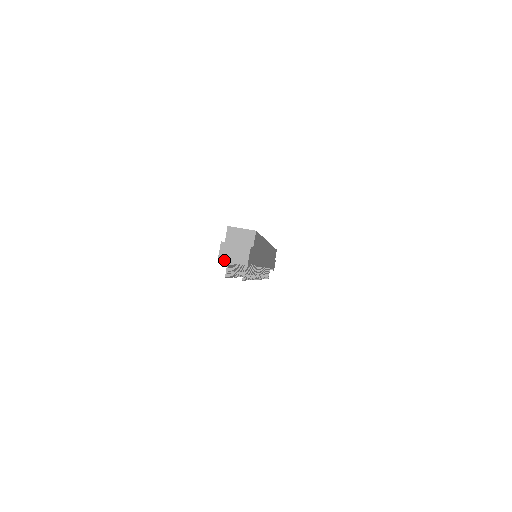
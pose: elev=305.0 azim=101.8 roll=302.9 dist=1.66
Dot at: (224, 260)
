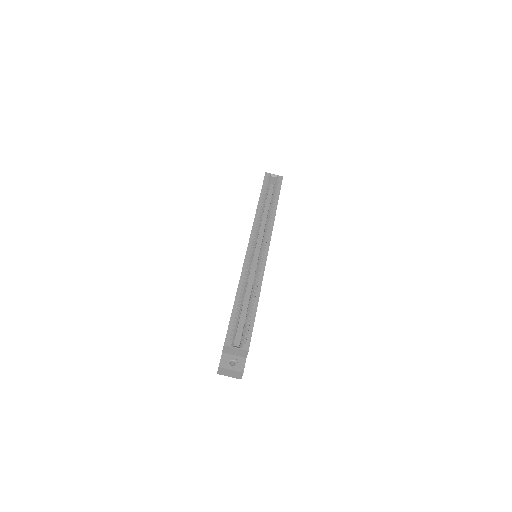
Dot at: occluded
